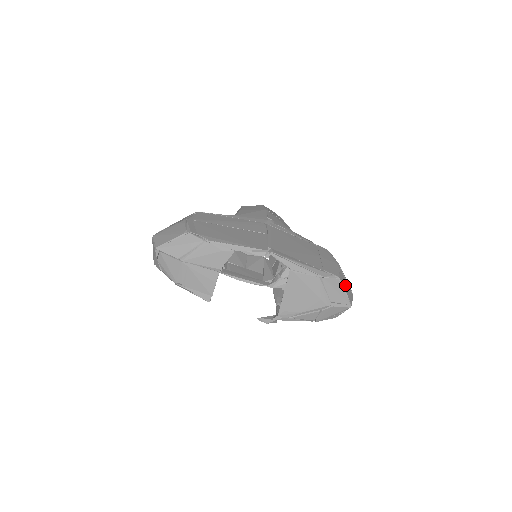
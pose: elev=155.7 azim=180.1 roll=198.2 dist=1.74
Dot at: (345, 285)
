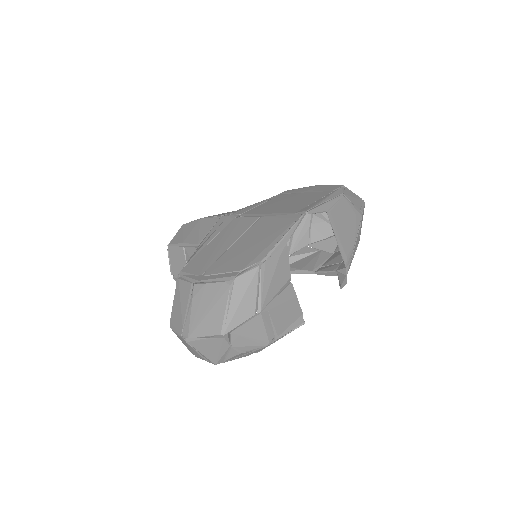
Dot at: occluded
